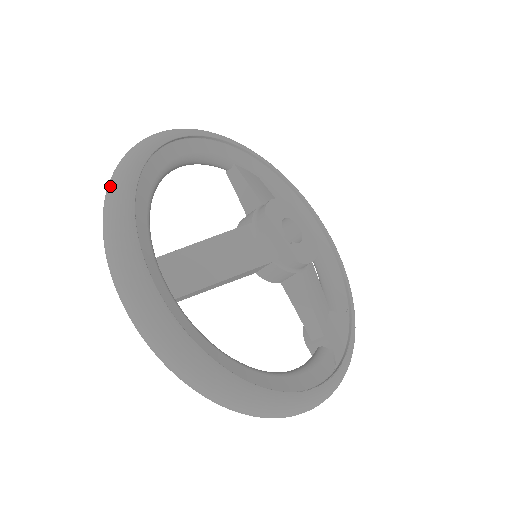
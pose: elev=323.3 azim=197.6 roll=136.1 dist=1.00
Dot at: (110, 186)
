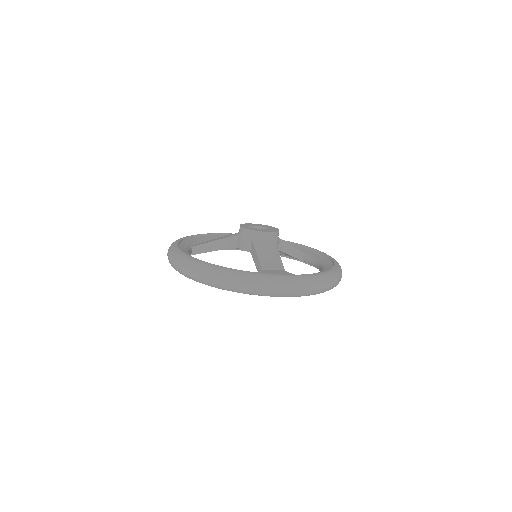
Dot at: occluded
